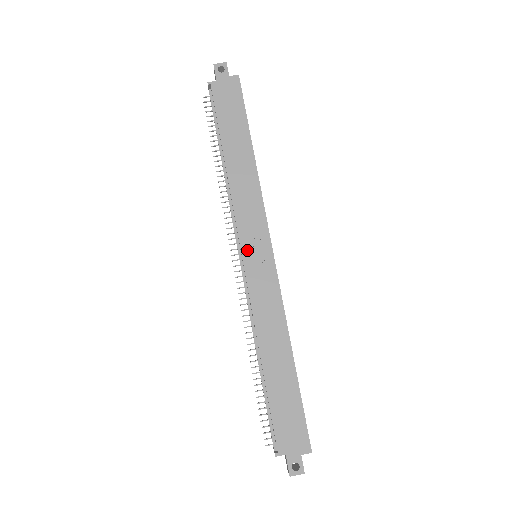
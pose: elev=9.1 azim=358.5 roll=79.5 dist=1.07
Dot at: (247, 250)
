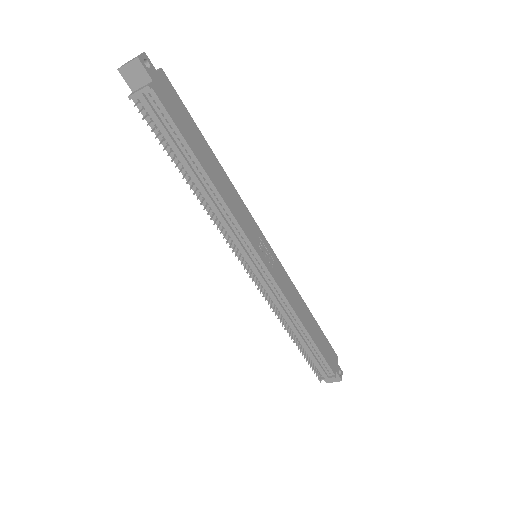
Dot at: (262, 254)
